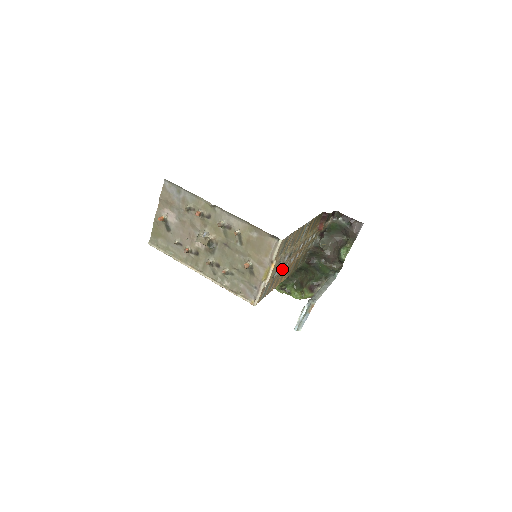
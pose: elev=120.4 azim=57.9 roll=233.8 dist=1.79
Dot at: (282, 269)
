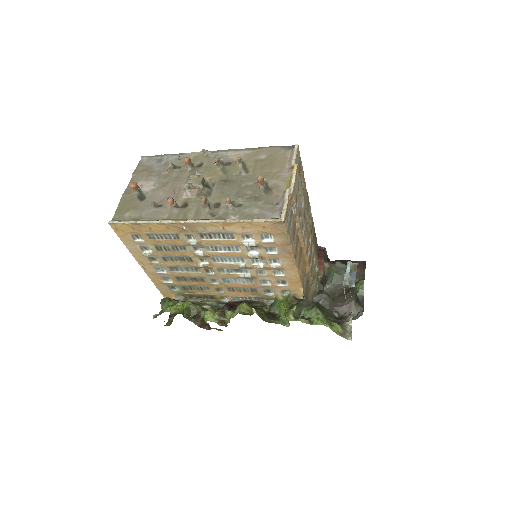
Dot at: (300, 221)
